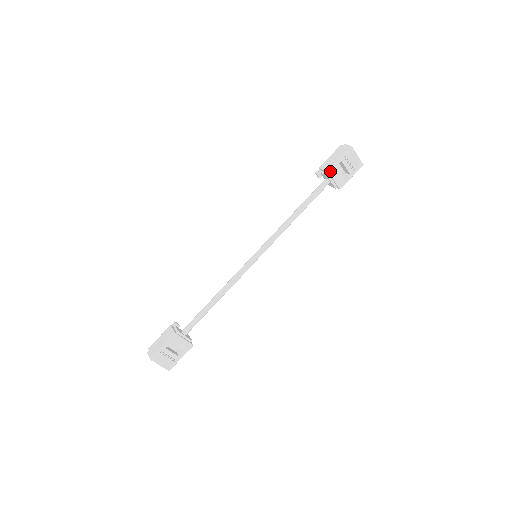
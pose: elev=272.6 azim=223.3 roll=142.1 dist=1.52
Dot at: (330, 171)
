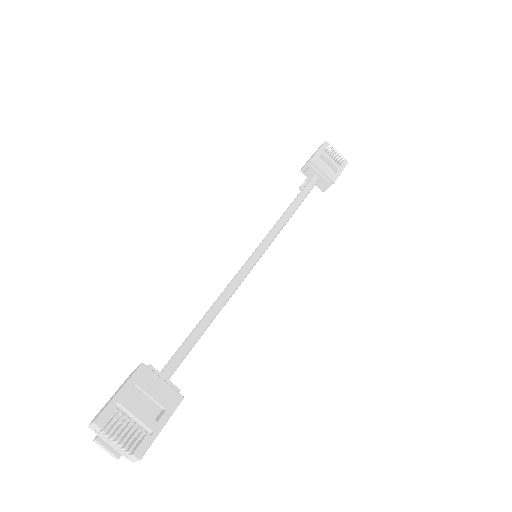
Dot at: (313, 160)
